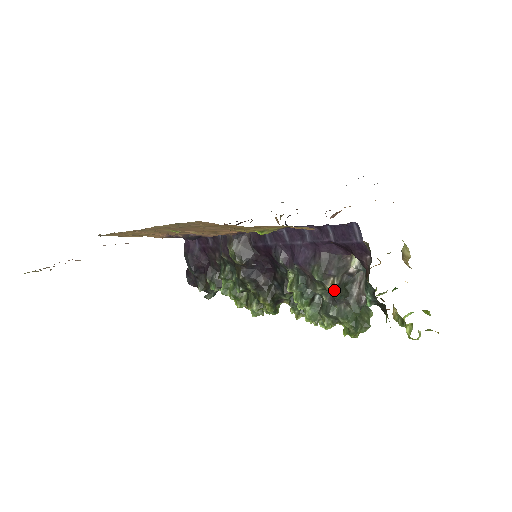
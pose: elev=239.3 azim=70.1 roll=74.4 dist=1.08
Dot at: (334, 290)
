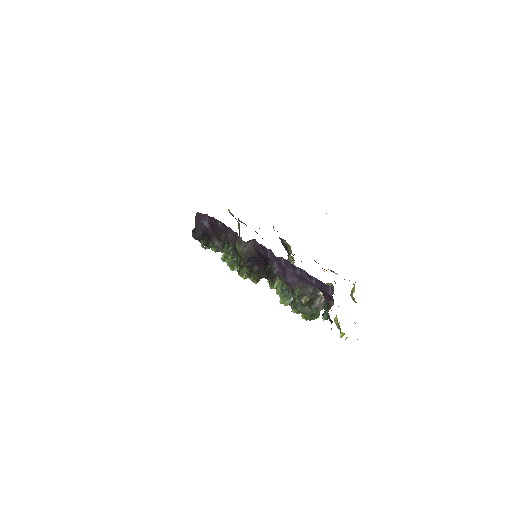
Dot at: (305, 303)
